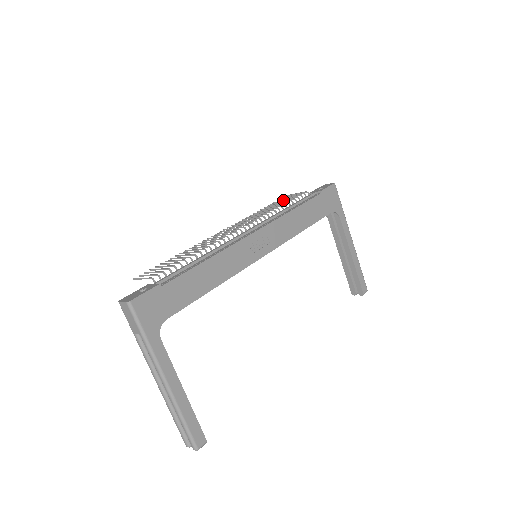
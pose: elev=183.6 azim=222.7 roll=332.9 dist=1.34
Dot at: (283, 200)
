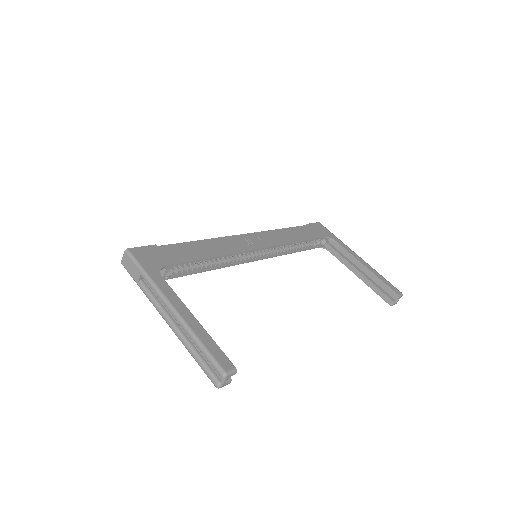
Dot at: occluded
